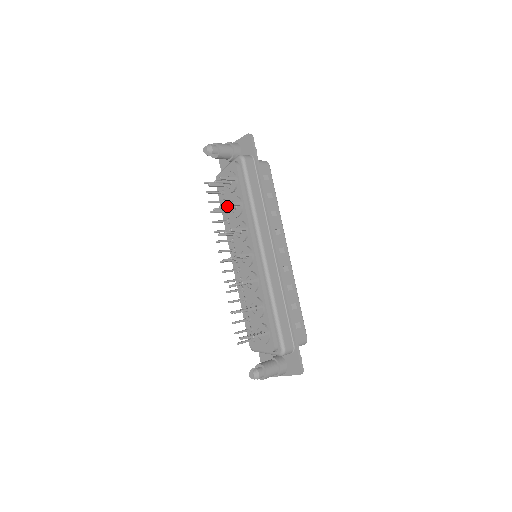
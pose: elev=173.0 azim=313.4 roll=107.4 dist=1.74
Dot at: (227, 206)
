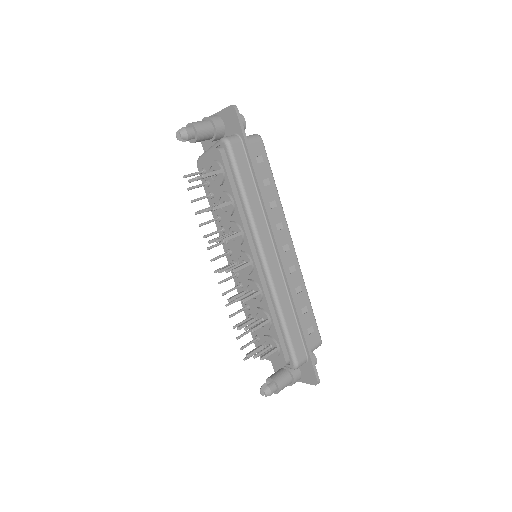
Dot at: occluded
